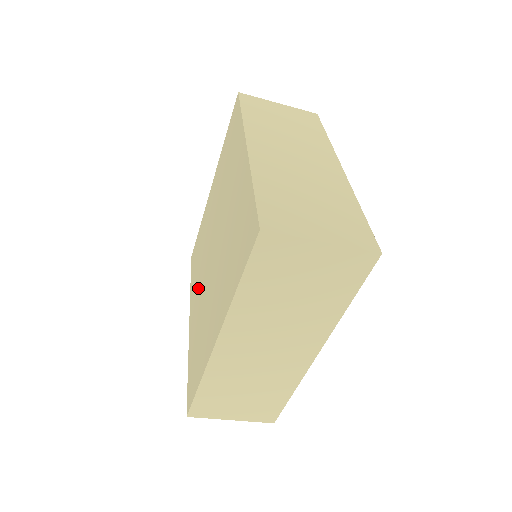
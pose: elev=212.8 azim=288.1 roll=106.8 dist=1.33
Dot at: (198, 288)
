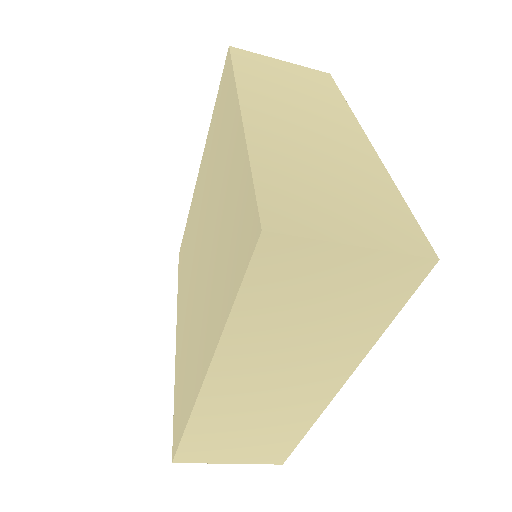
Dot at: (185, 296)
